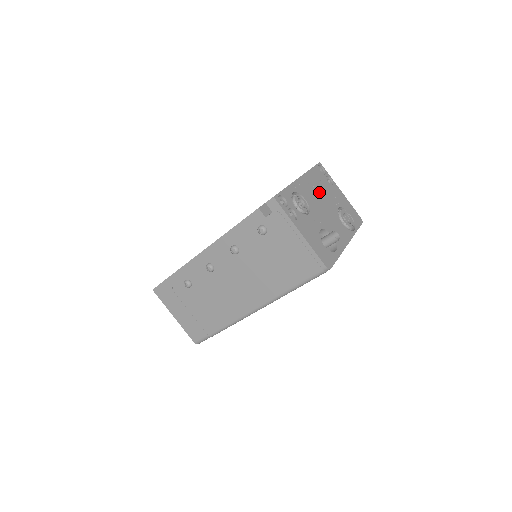
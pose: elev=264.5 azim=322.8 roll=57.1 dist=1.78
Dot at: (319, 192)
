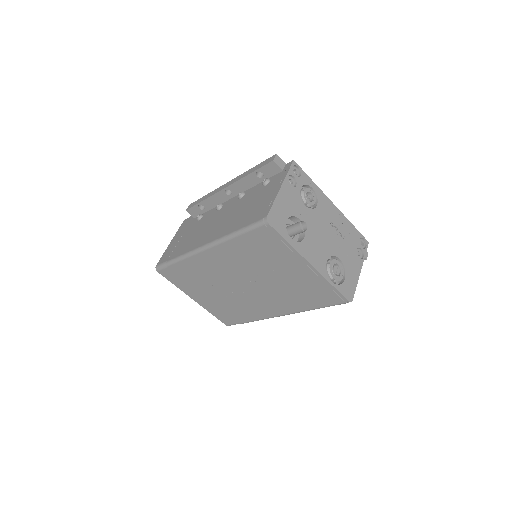
Dot at: (337, 231)
